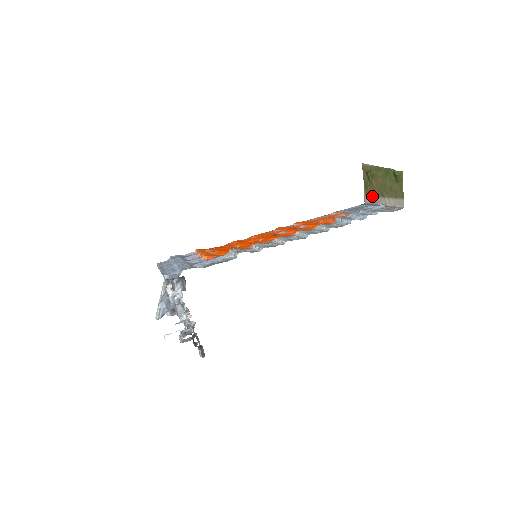
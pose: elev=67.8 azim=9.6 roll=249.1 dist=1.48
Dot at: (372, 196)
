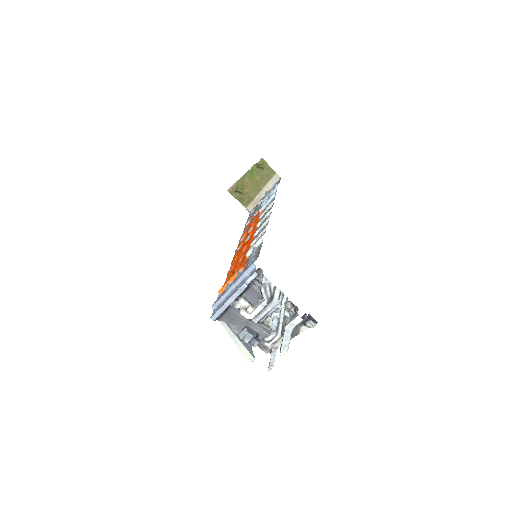
Dot at: (252, 201)
